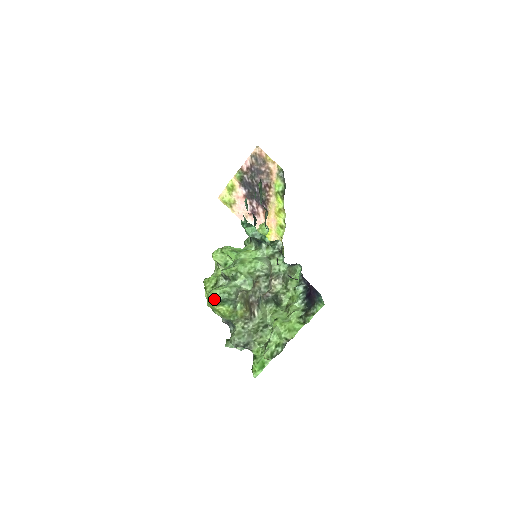
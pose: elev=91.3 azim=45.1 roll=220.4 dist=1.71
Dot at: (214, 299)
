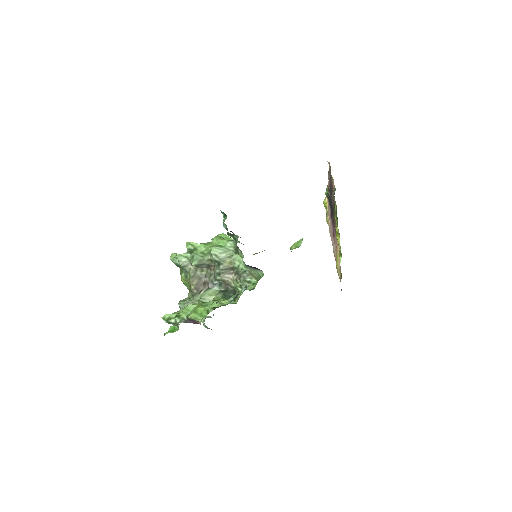
Dot at: (171, 260)
